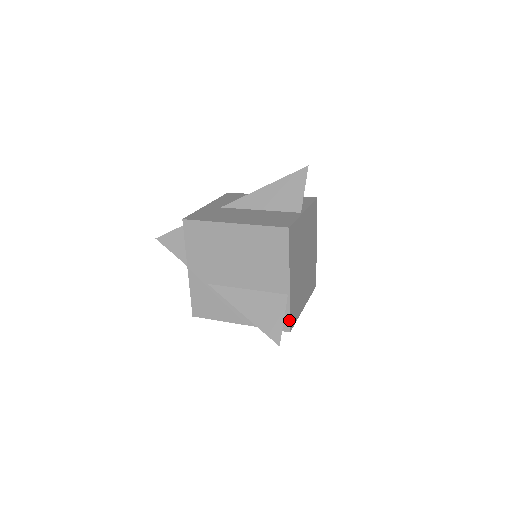
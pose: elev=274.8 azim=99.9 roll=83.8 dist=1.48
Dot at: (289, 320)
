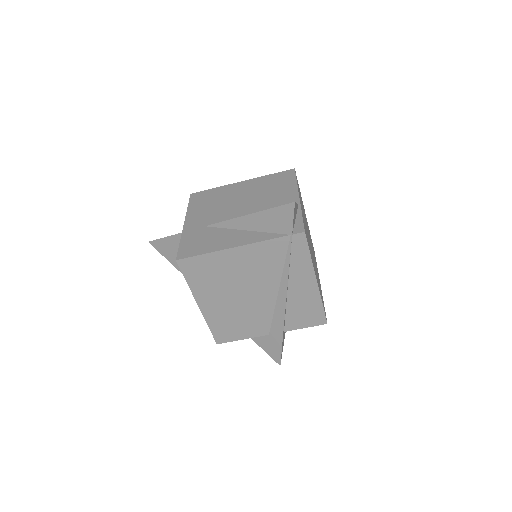
Dot at: (302, 222)
